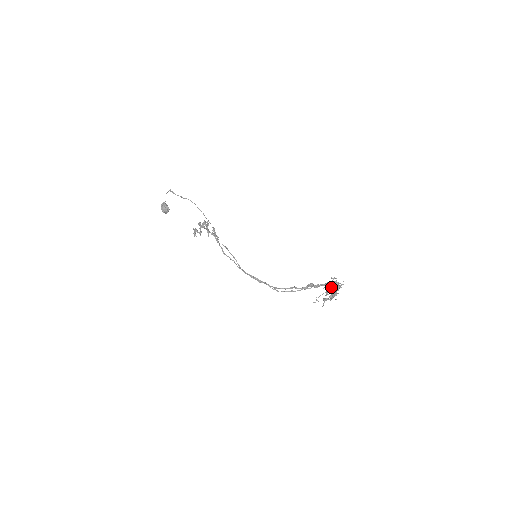
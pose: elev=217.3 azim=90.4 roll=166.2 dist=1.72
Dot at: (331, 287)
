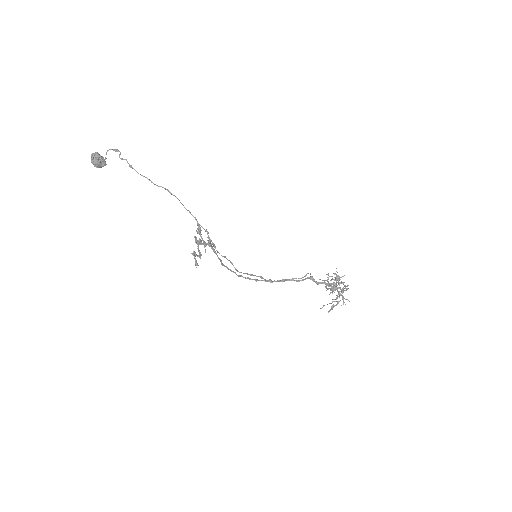
Dot at: occluded
